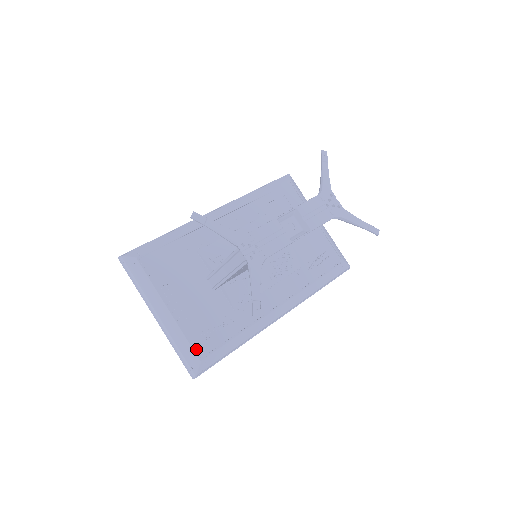
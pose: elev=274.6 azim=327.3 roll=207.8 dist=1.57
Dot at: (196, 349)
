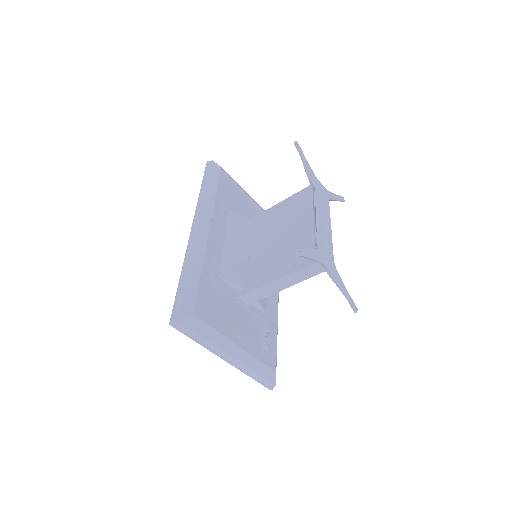
Dot at: (268, 364)
